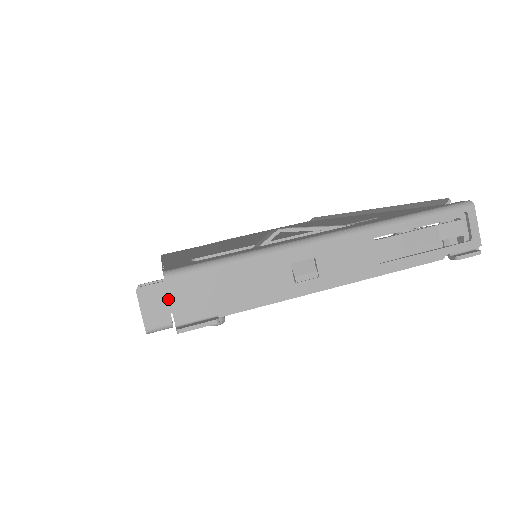
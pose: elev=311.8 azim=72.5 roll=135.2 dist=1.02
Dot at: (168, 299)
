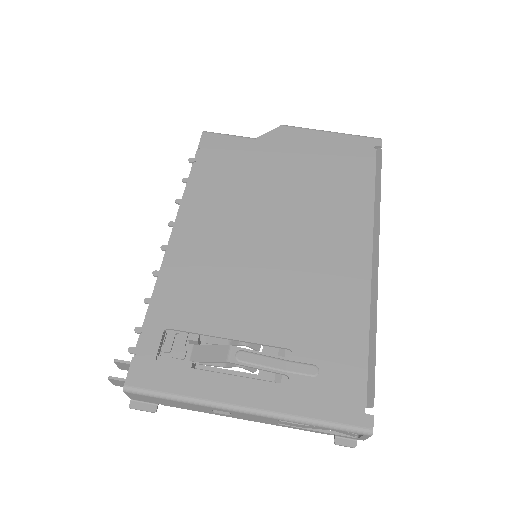
Dot at: occluded
